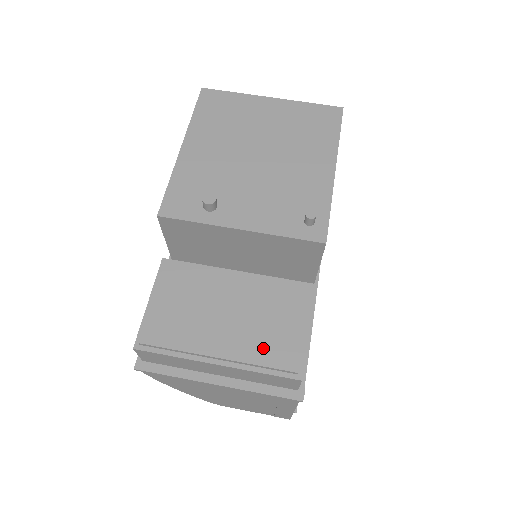
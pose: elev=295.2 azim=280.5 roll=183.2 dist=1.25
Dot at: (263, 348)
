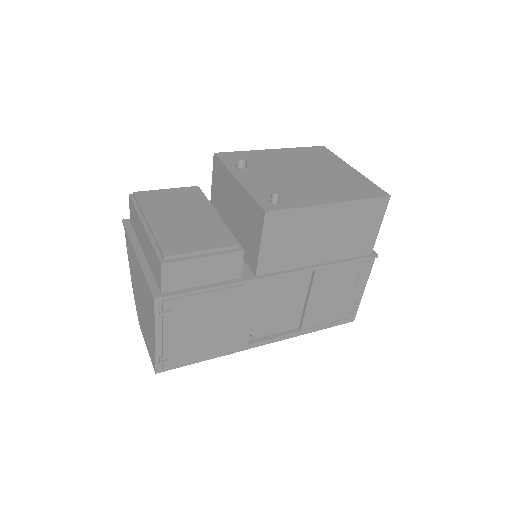
Dot at: (170, 237)
